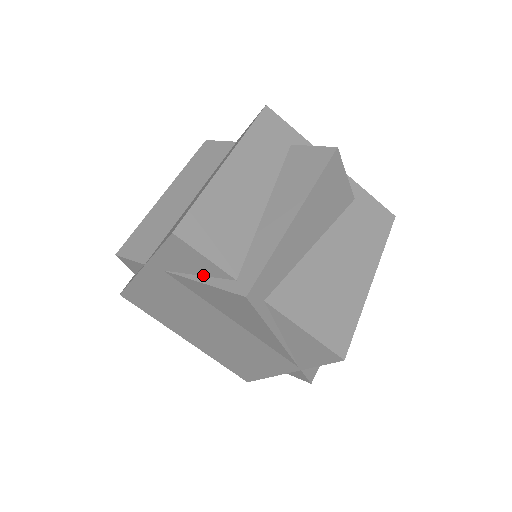
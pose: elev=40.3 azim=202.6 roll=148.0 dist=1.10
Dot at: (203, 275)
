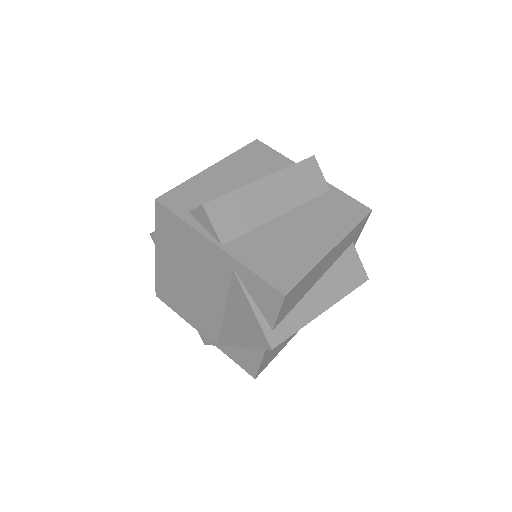
Dot at: (257, 305)
